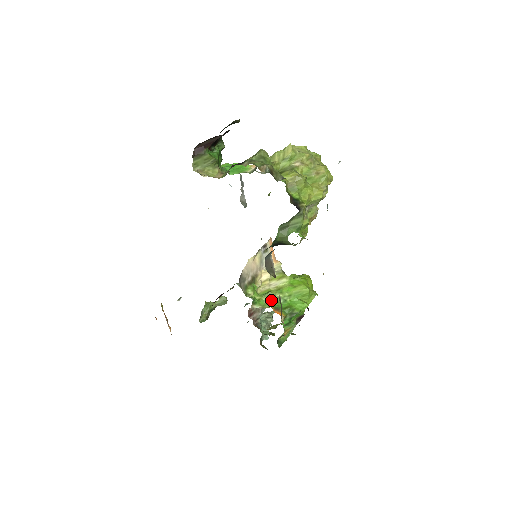
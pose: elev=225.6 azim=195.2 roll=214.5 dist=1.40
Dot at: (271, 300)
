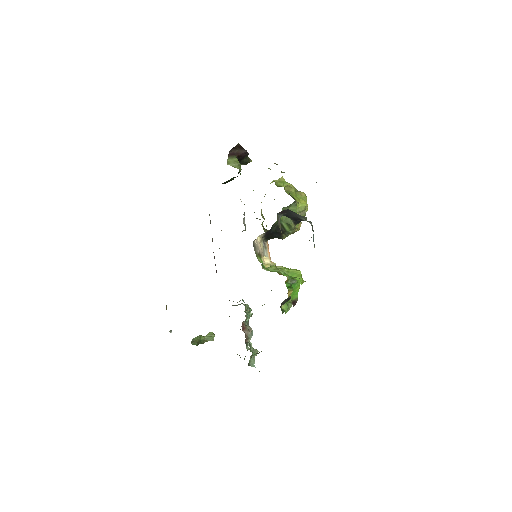
Dot at: (275, 270)
